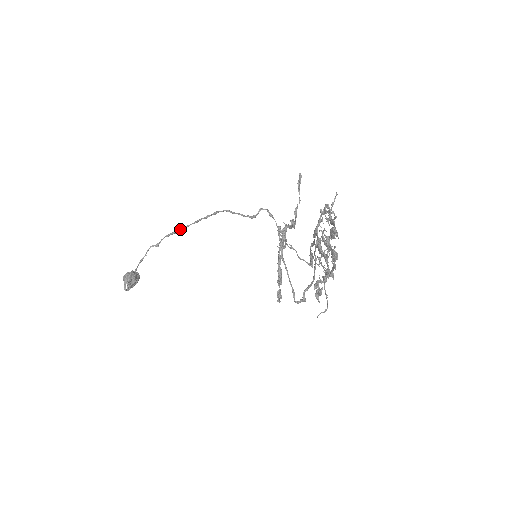
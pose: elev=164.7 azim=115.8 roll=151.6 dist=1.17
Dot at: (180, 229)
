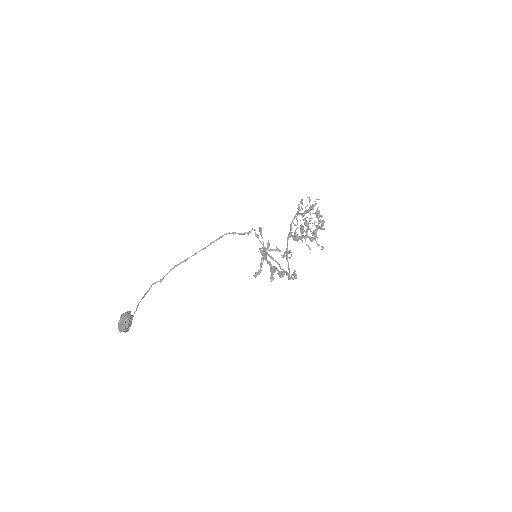
Dot at: (187, 258)
